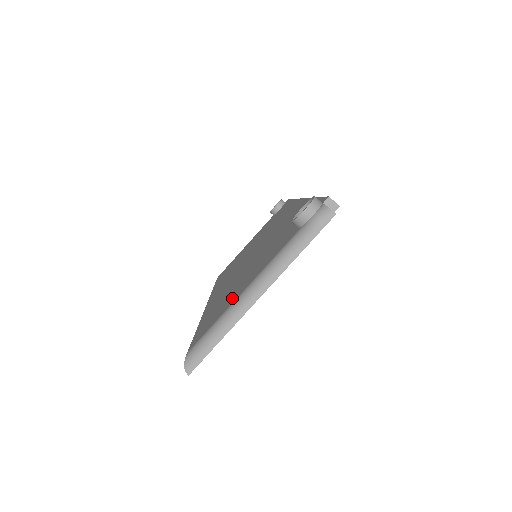
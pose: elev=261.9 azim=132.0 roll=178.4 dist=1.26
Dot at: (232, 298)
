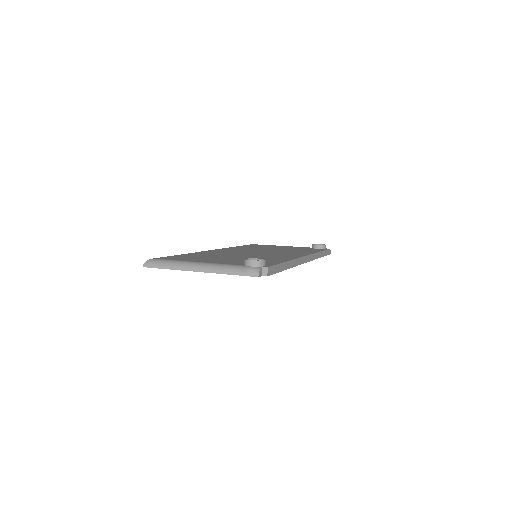
Dot at: (195, 259)
